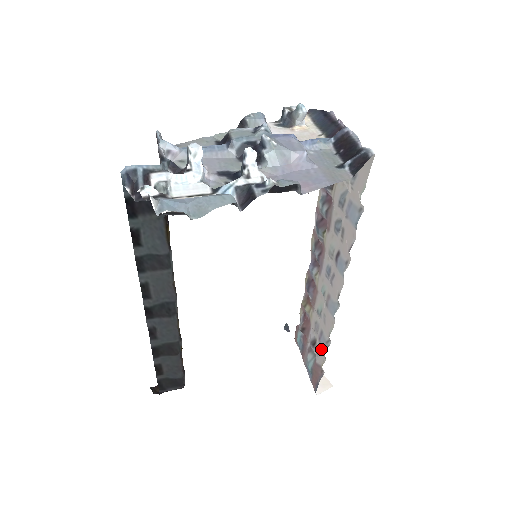
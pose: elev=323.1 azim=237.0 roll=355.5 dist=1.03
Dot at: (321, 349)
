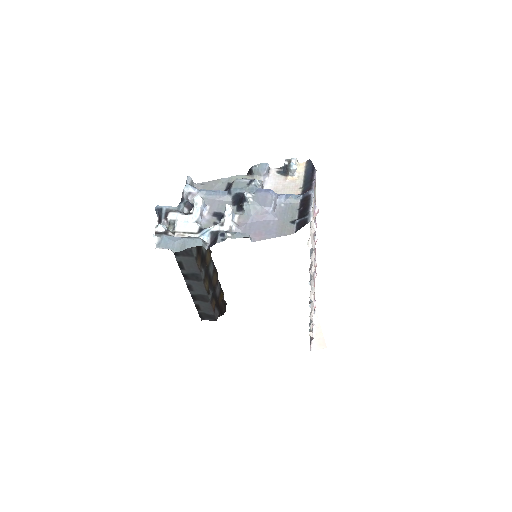
Dot at: occluded
